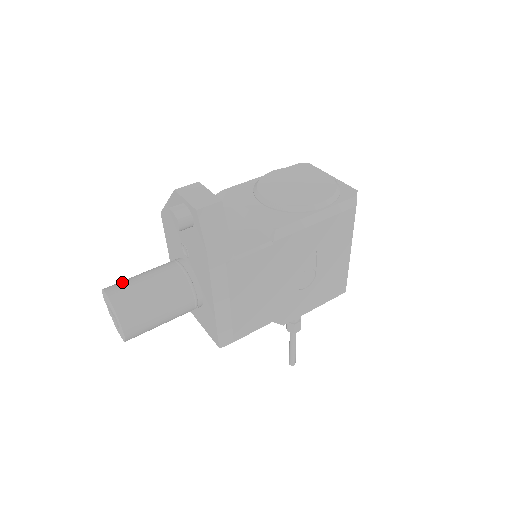
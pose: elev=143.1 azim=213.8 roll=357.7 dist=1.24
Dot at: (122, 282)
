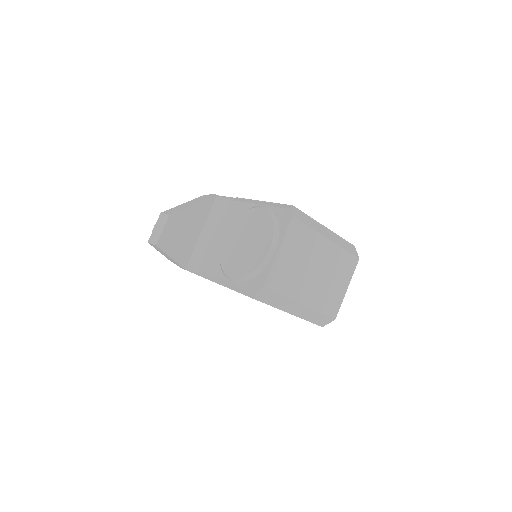
Dot at: occluded
